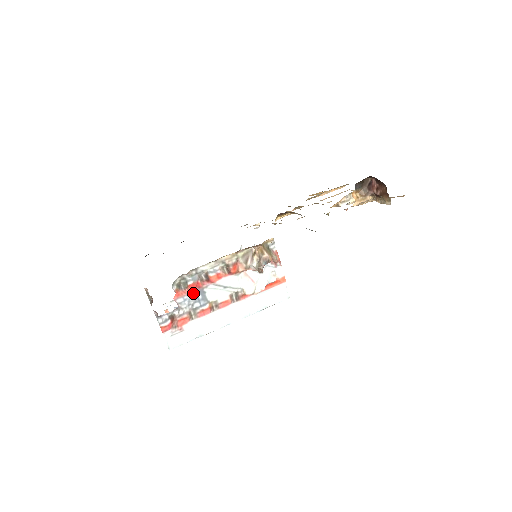
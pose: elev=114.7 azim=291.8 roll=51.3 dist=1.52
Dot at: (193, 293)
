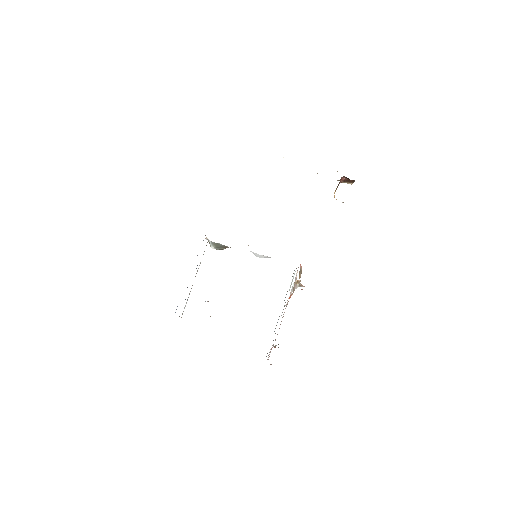
Dot at: occluded
